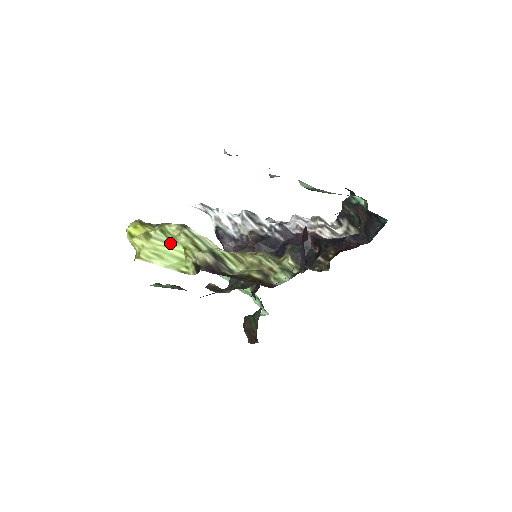
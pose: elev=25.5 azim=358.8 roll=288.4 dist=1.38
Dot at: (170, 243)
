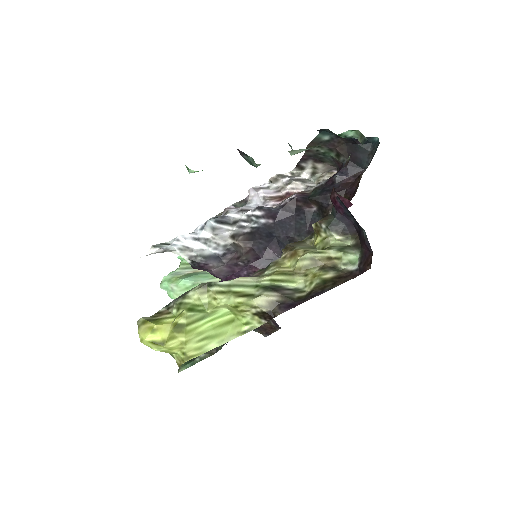
Dot at: (208, 315)
